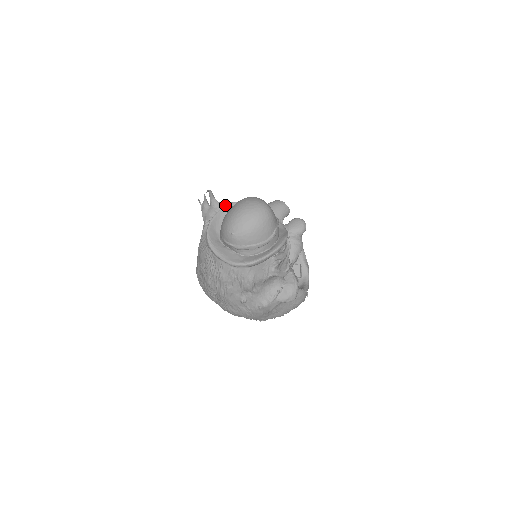
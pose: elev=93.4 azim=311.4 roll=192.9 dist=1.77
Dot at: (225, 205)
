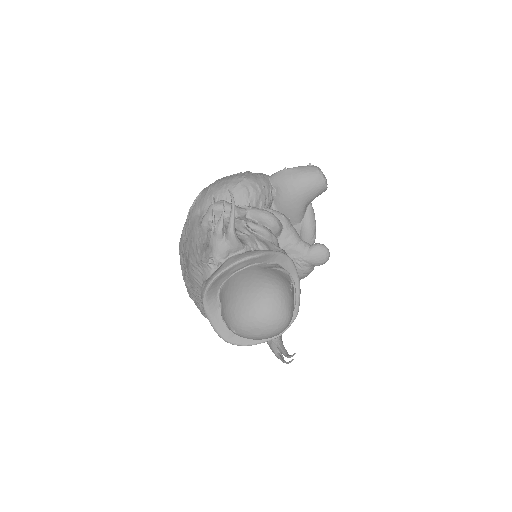
Dot at: (243, 259)
